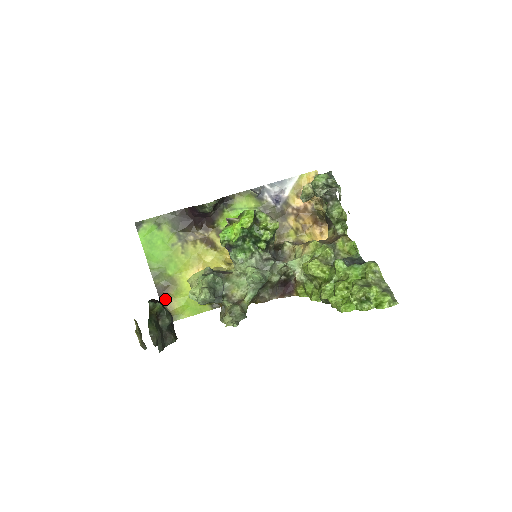
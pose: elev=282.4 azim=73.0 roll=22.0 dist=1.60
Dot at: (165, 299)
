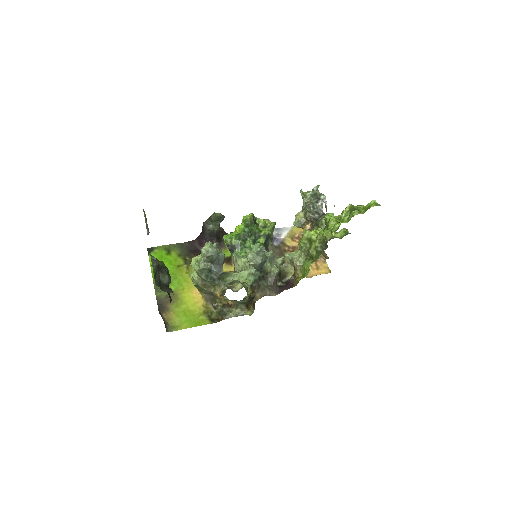
Dot at: (164, 310)
